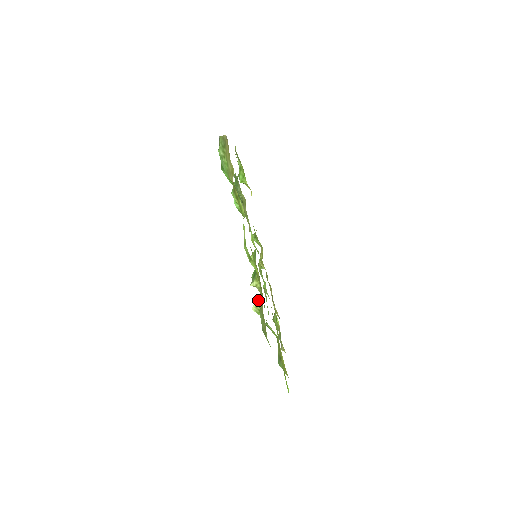
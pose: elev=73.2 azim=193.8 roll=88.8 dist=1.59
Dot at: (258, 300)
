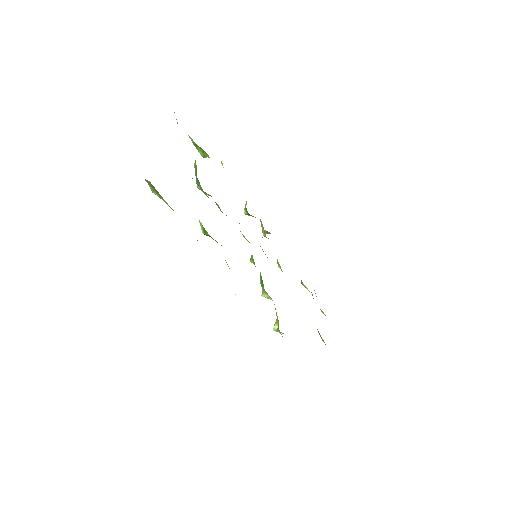
Dot at: (276, 324)
